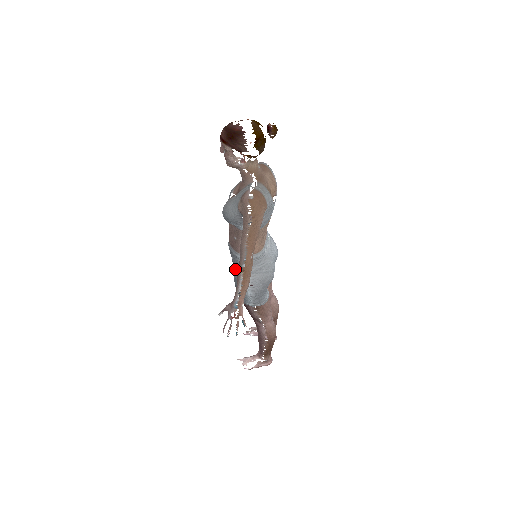
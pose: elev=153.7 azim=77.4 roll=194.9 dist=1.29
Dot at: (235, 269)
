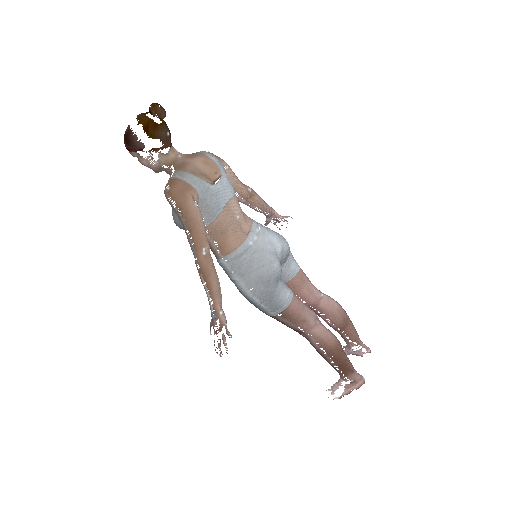
Dot at: (230, 279)
